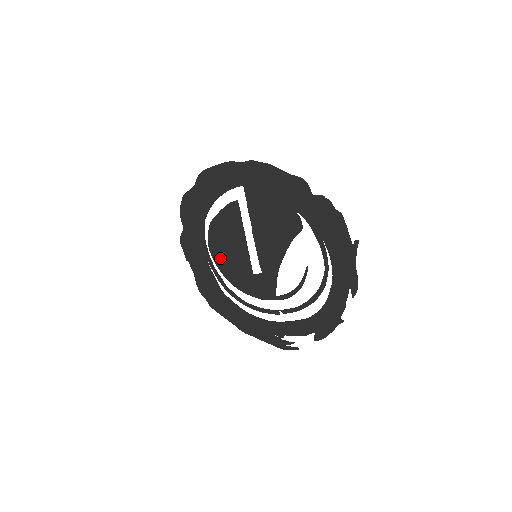
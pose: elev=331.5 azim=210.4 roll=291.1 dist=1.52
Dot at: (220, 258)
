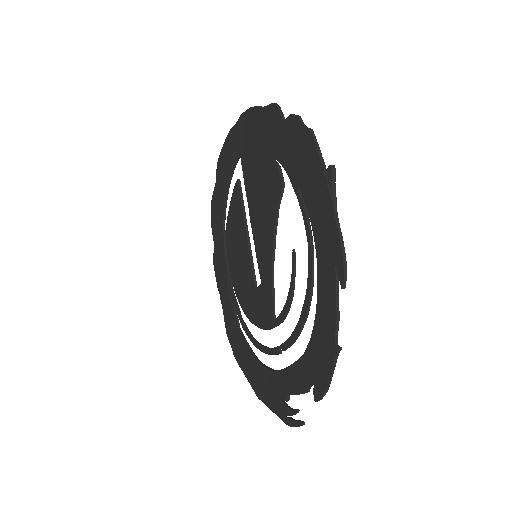
Dot at: (234, 274)
